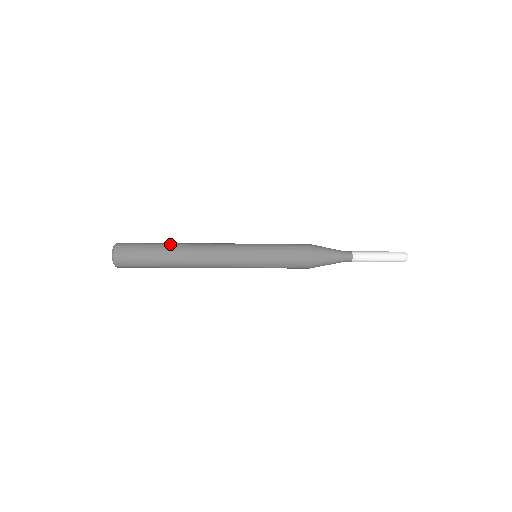
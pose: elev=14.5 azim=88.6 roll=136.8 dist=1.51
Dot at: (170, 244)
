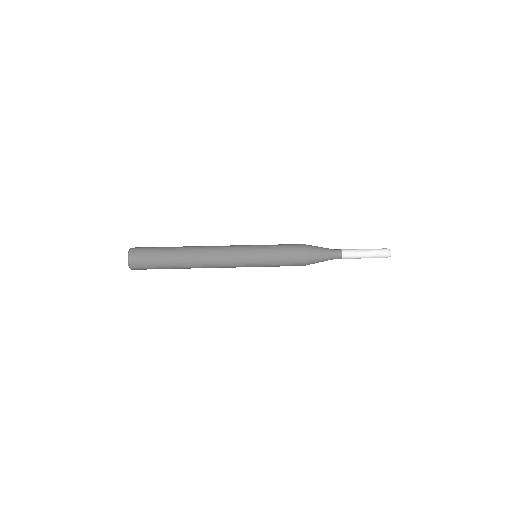
Dot at: (178, 257)
